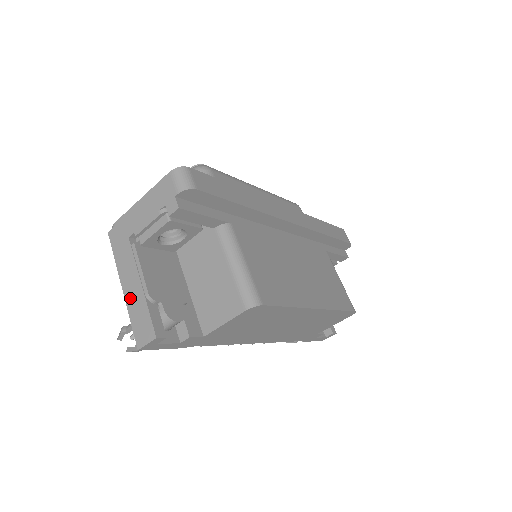
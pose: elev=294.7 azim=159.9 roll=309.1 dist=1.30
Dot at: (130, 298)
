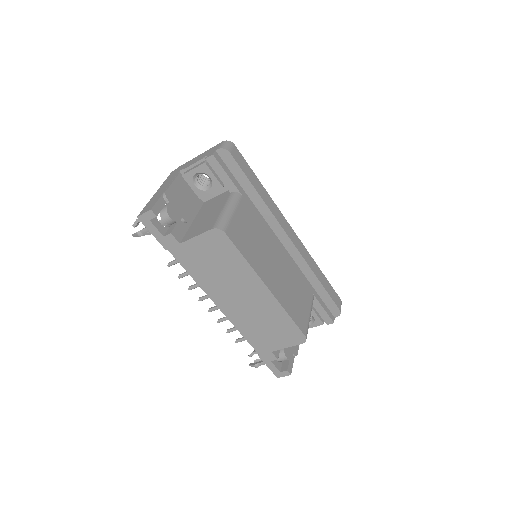
Dot at: (155, 195)
